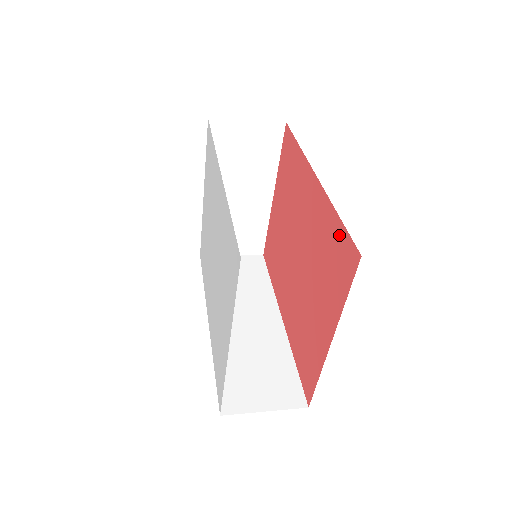
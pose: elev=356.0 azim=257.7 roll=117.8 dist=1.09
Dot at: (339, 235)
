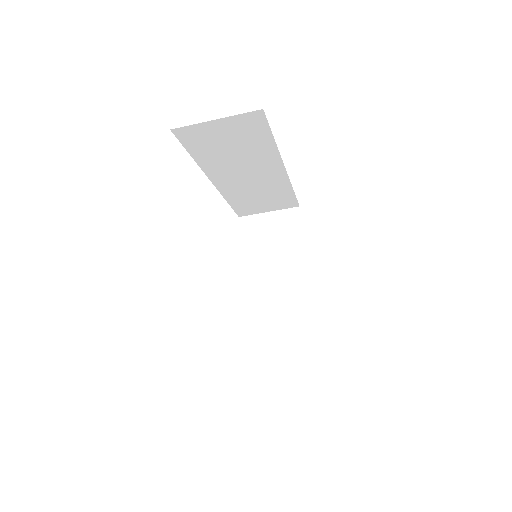
Dot at: occluded
